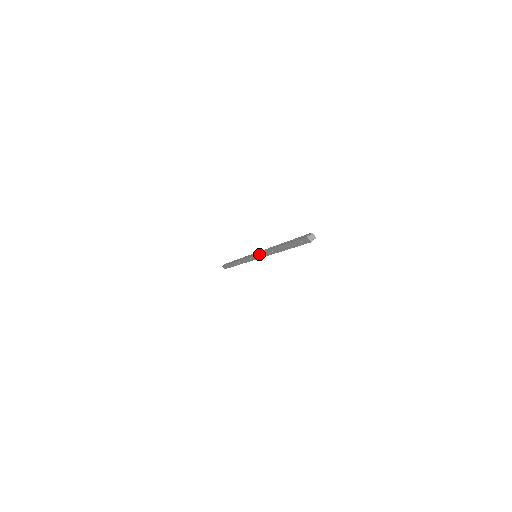
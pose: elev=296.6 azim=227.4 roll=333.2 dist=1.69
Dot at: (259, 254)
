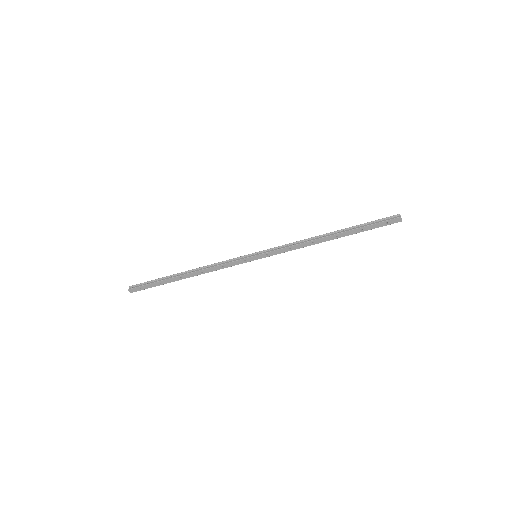
Dot at: (276, 251)
